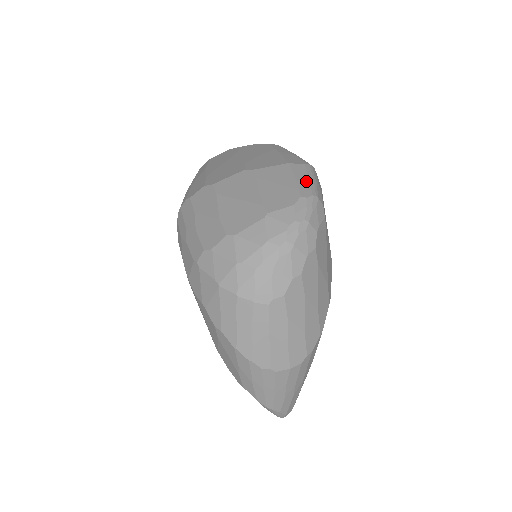
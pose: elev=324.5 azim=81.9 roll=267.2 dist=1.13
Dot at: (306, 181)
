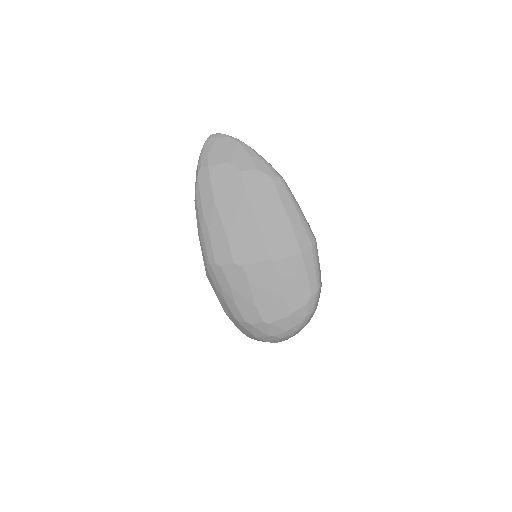
Dot at: (314, 274)
